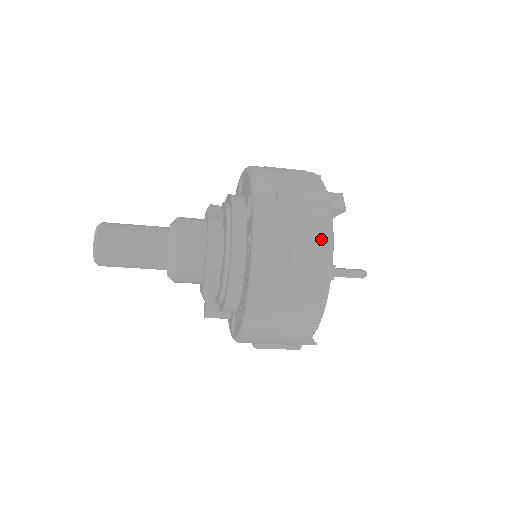
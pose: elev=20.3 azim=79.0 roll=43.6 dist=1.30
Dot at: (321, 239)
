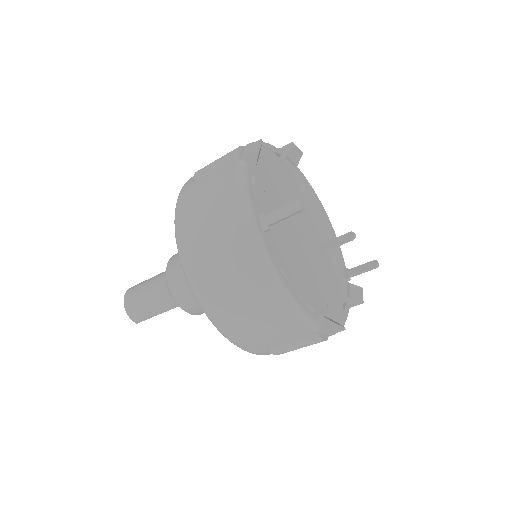
Dot at: (229, 193)
